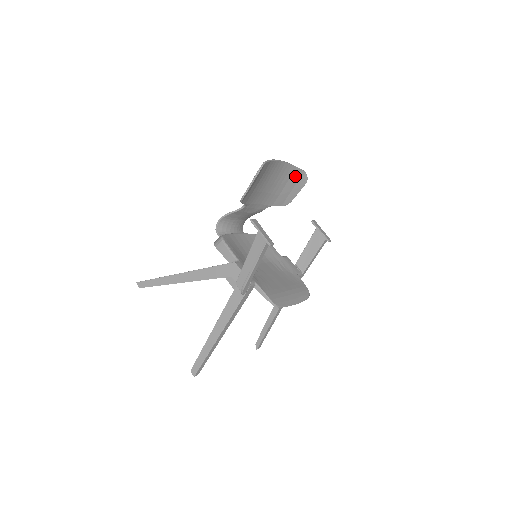
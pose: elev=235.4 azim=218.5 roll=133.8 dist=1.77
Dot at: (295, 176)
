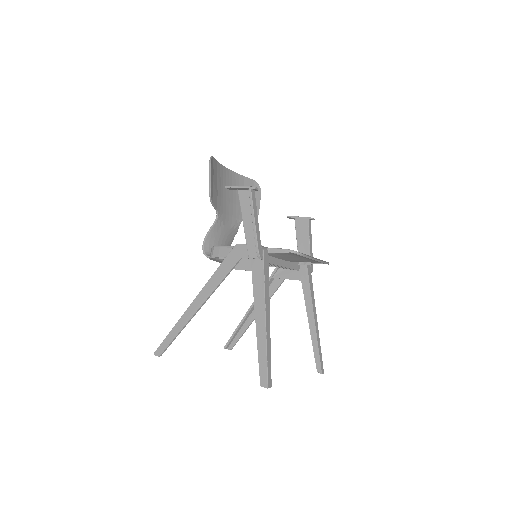
Dot at: occluded
